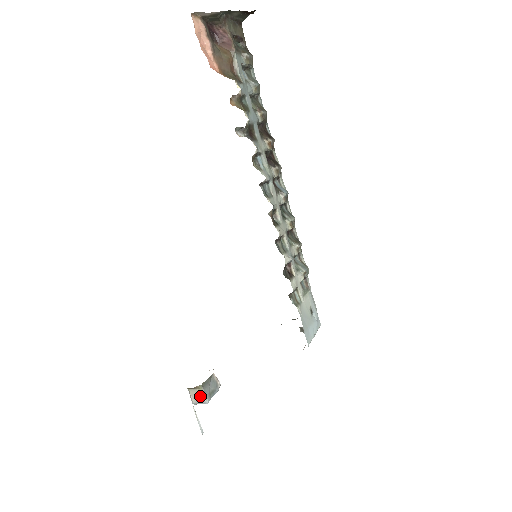
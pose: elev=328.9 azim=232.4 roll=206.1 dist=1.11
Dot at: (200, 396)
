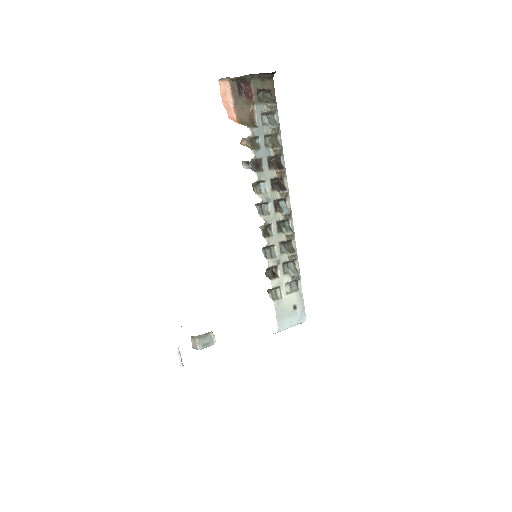
Dot at: (195, 344)
